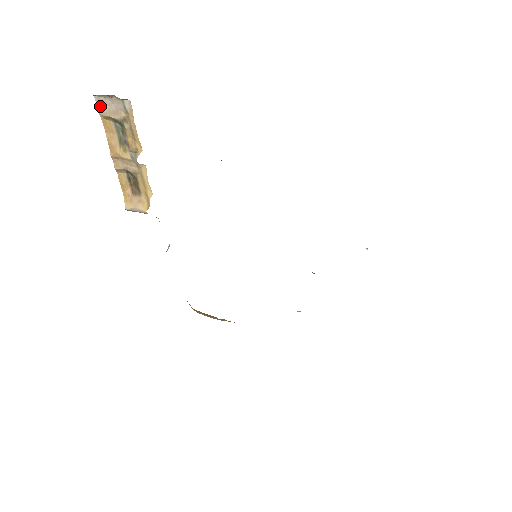
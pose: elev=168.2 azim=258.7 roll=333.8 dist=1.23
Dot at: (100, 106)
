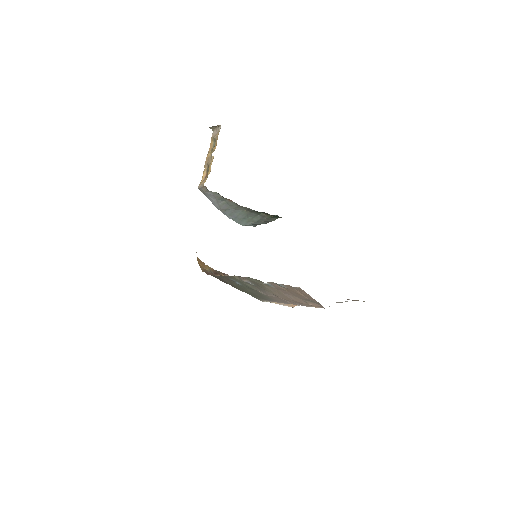
Dot at: (213, 135)
